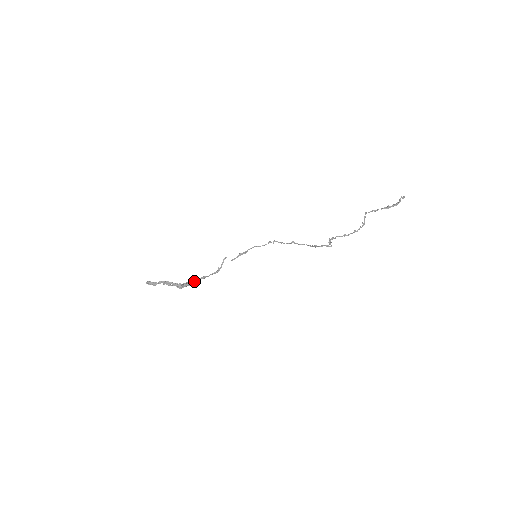
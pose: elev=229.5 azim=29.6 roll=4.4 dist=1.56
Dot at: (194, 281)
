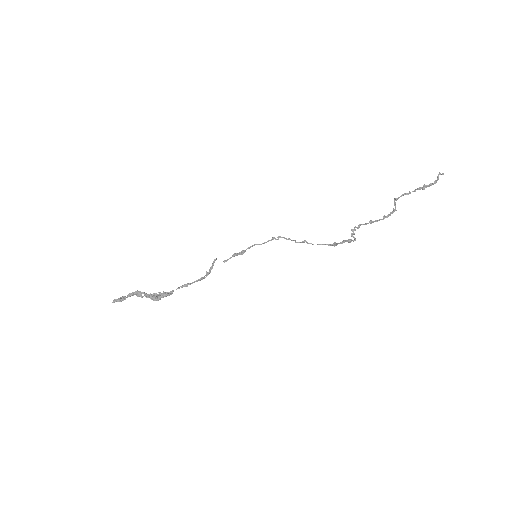
Dot at: (173, 290)
